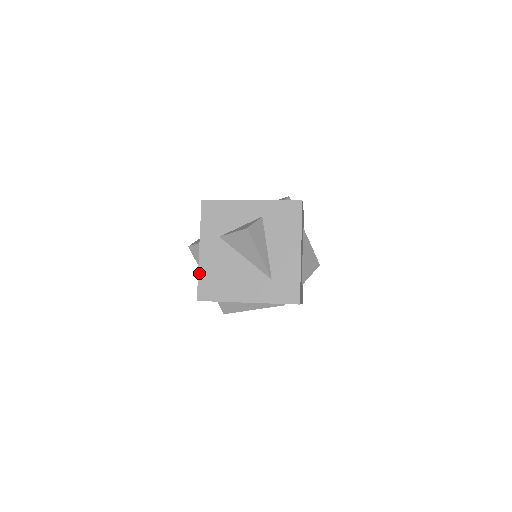
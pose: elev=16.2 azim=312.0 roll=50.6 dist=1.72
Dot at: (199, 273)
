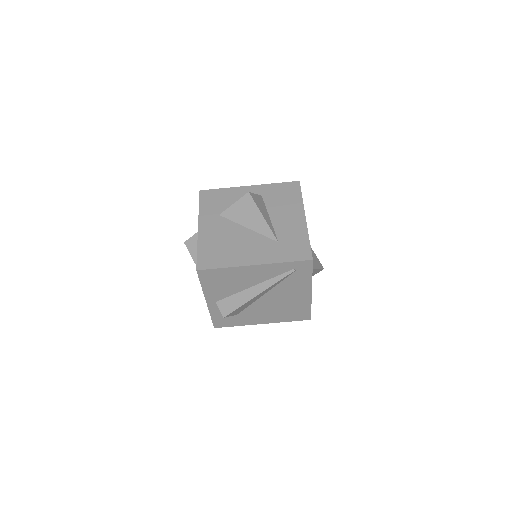
Dot at: (198, 246)
